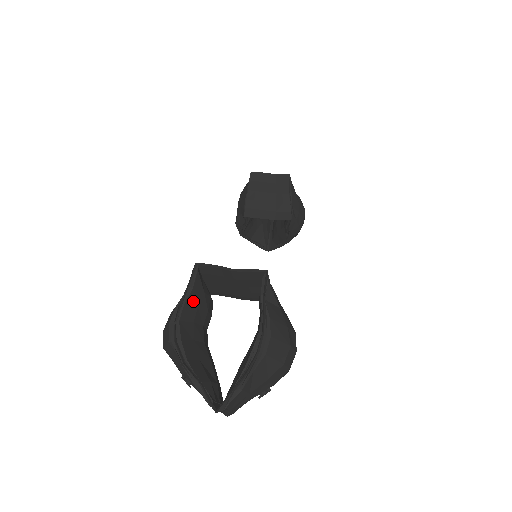
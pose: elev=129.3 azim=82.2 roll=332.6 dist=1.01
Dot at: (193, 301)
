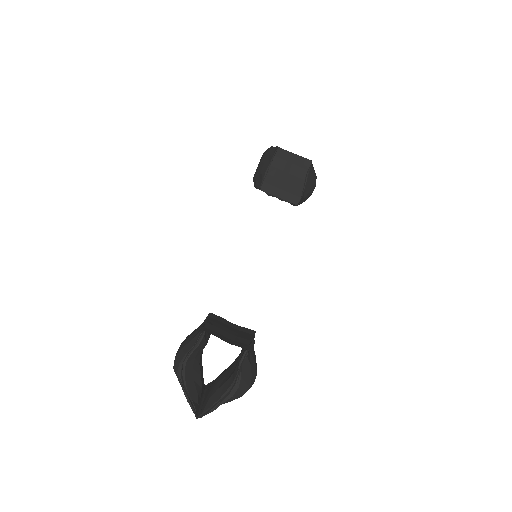
Dot at: (197, 349)
